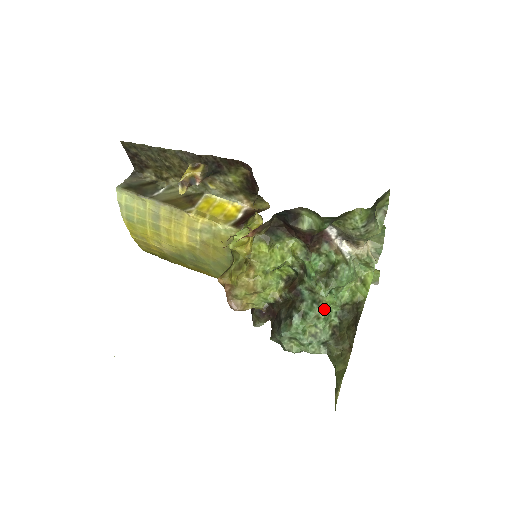
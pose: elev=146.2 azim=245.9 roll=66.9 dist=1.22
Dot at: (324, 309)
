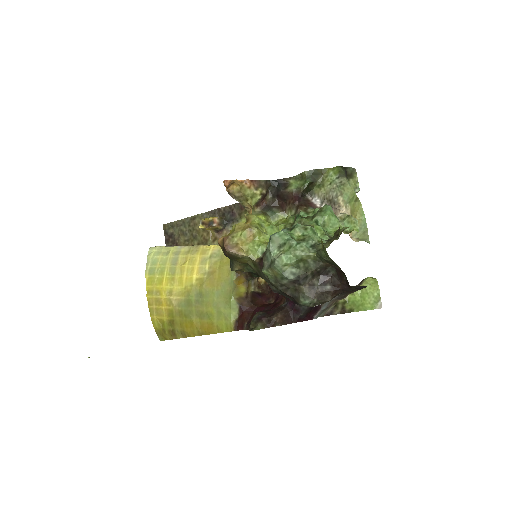
Dot at: (311, 226)
